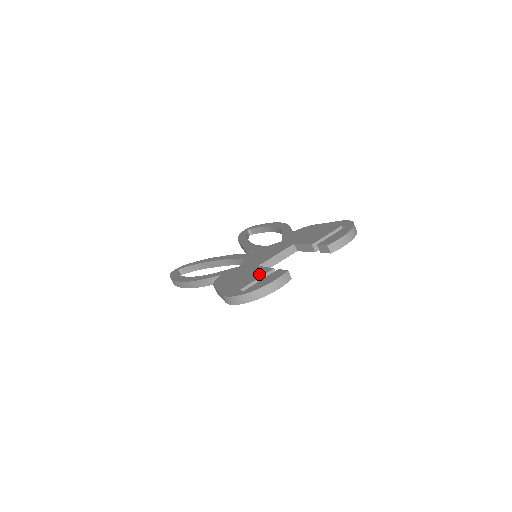
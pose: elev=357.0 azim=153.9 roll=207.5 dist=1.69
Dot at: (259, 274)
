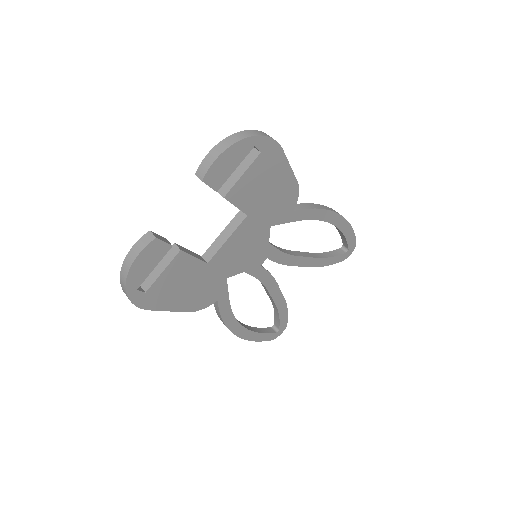
Dot at: occluded
